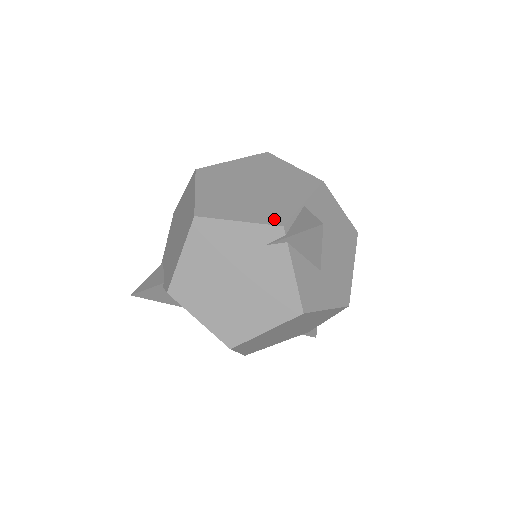
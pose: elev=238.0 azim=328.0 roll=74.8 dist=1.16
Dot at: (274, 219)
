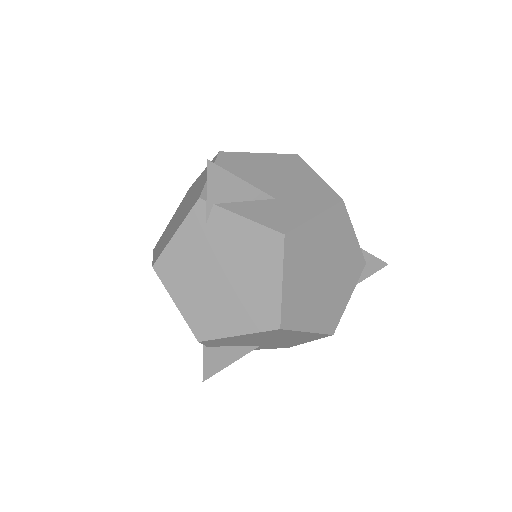
Dot at: (193, 203)
